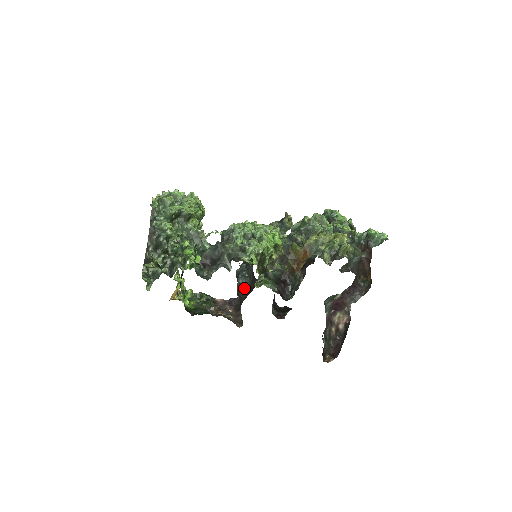
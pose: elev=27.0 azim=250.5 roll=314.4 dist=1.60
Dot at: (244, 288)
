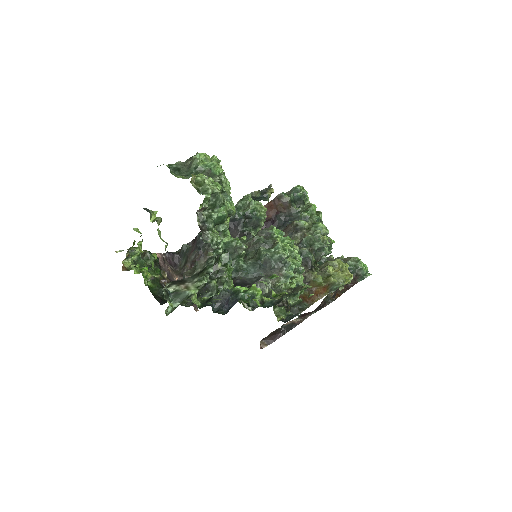
Dot at: occluded
